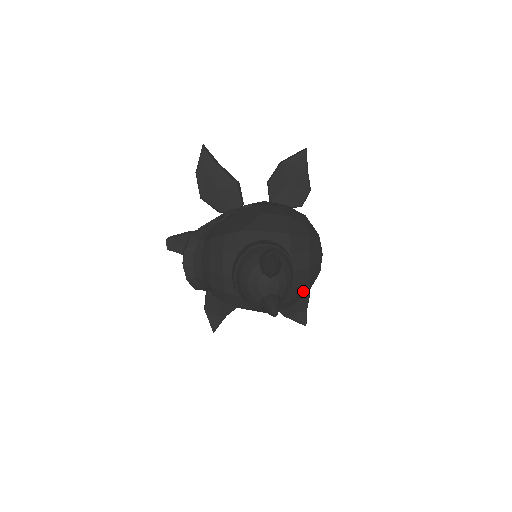
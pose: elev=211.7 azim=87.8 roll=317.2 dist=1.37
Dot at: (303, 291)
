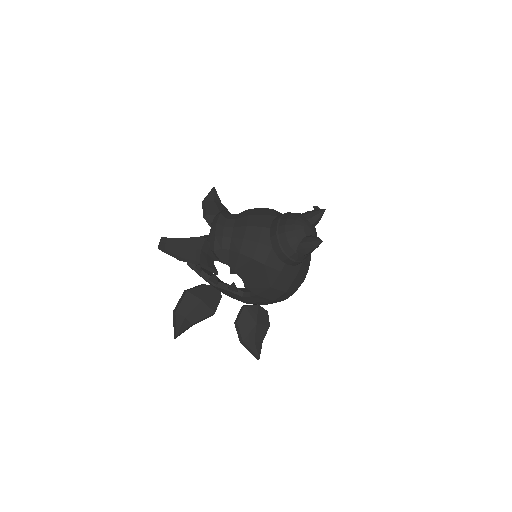
Dot at: (301, 278)
